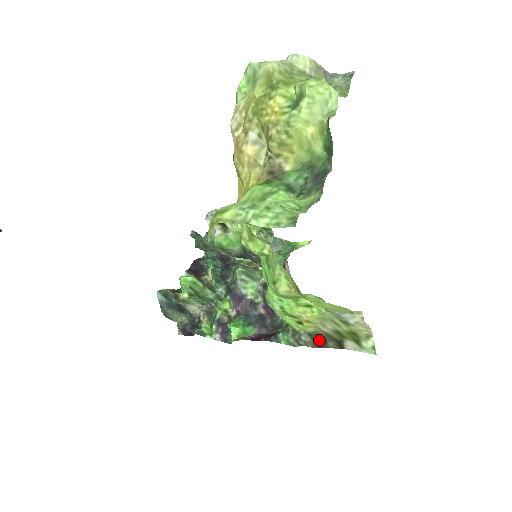
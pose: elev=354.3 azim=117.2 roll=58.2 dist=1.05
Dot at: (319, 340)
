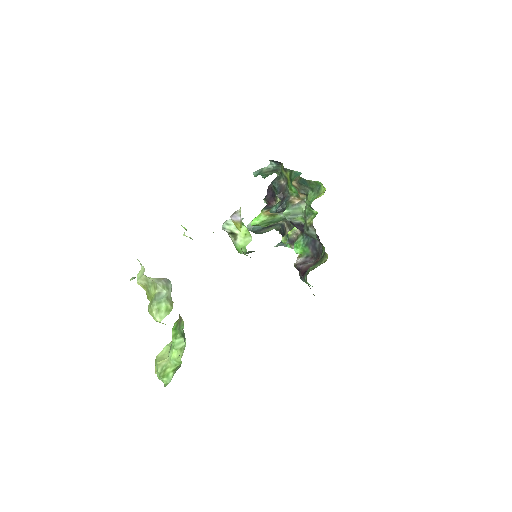
Dot at: occluded
